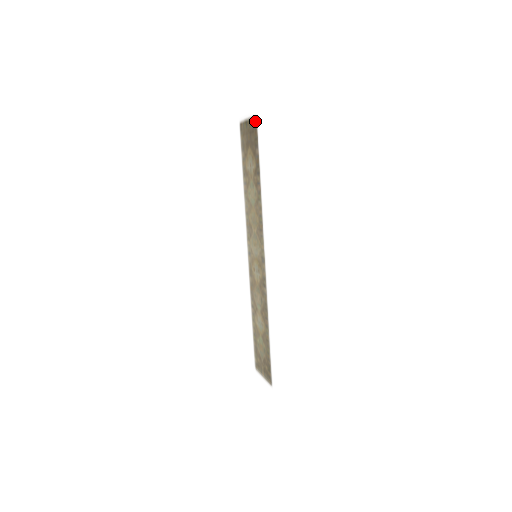
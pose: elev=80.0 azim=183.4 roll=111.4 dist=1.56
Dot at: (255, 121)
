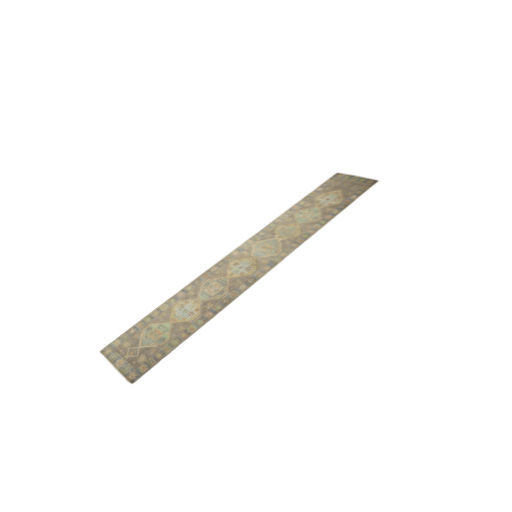
Dot at: (373, 182)
